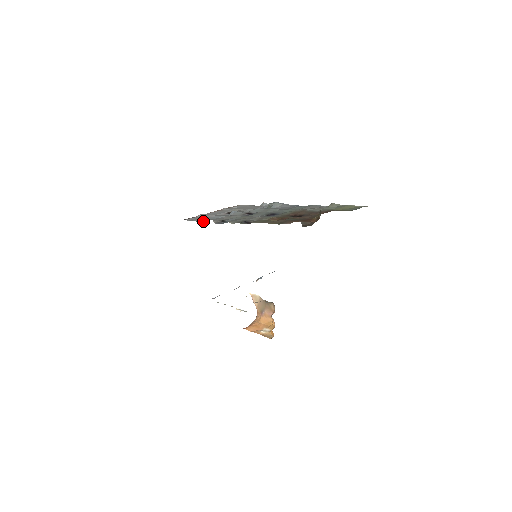
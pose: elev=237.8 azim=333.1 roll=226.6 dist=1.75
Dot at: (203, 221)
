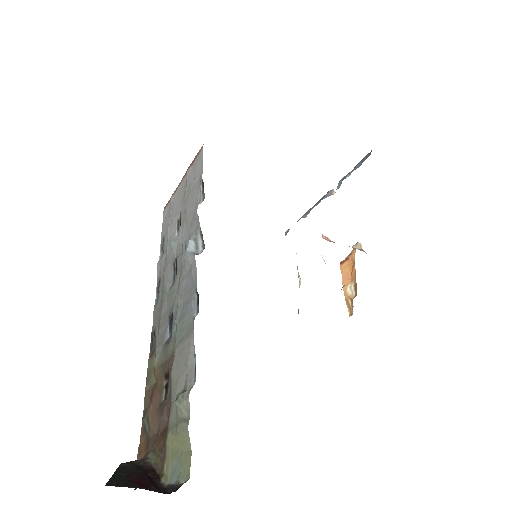
Dot at: (162, 247)
